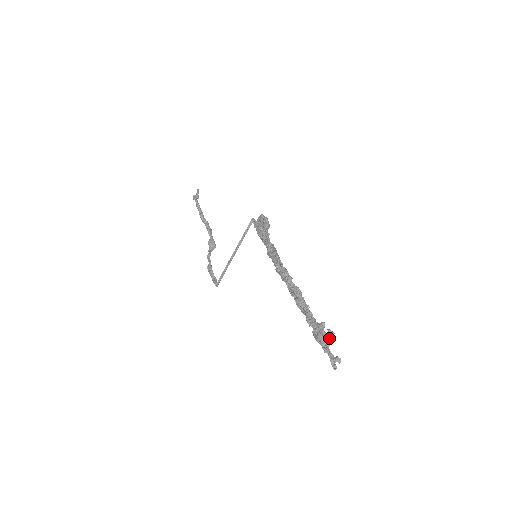
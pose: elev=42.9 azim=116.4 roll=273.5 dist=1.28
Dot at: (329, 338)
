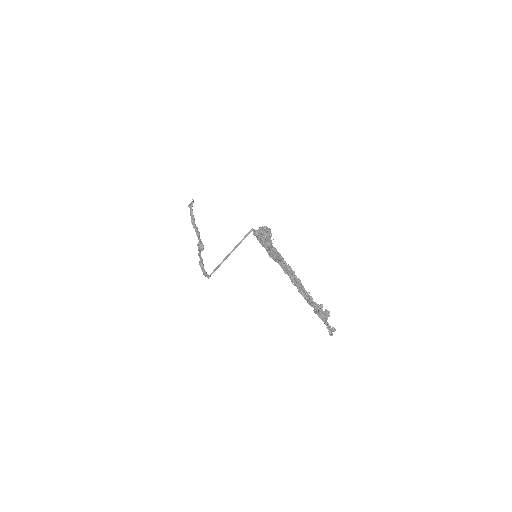
Dot at: (327, 314)
